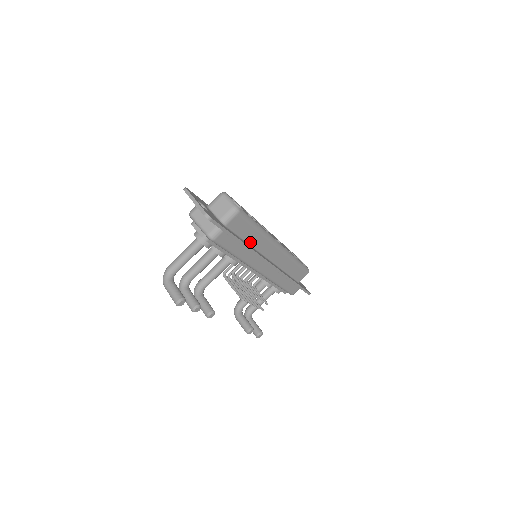
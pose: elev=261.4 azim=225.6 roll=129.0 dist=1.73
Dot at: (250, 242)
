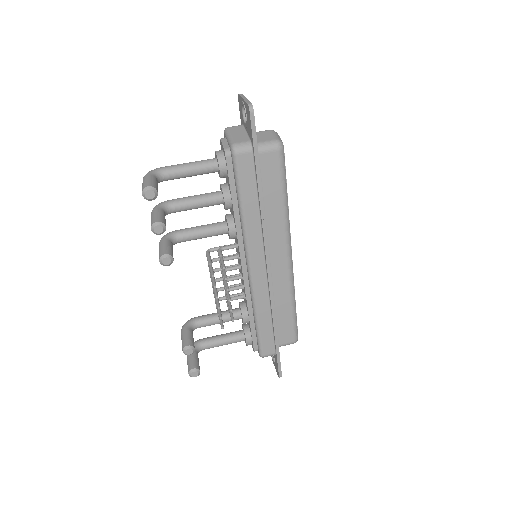
Dot at: (266, 211)
